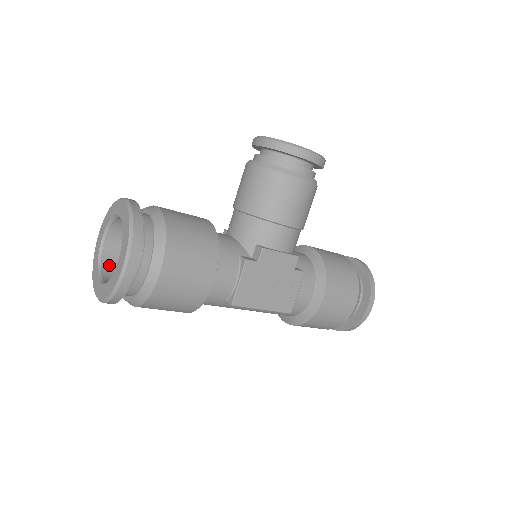
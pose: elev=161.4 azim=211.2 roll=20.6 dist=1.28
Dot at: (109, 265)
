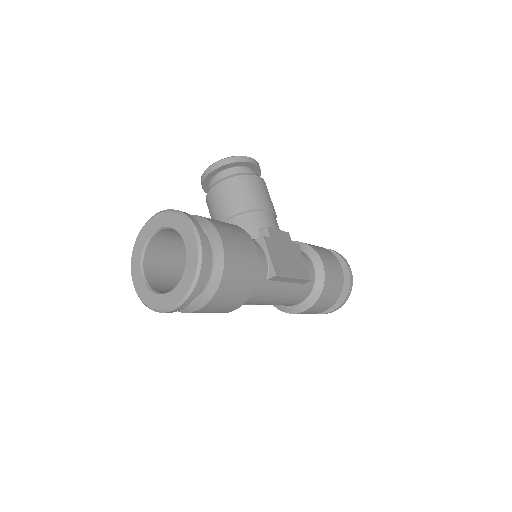
Dot at: (160, 290)
